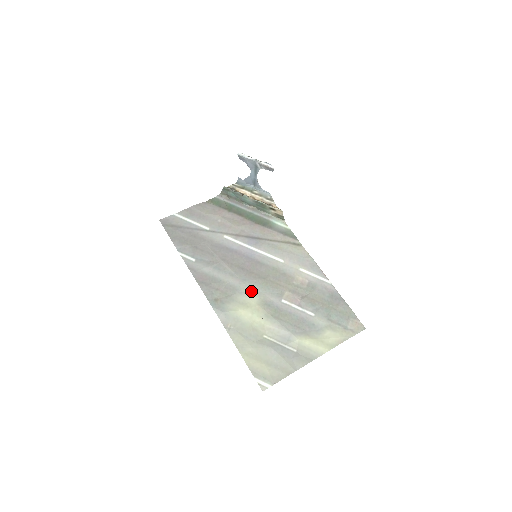
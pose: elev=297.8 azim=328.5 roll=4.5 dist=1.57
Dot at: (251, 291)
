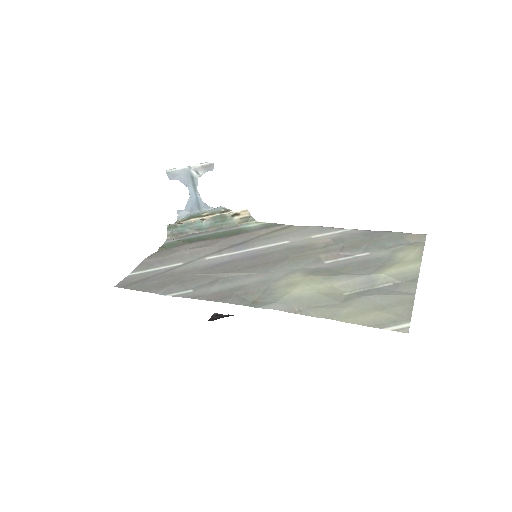
Dot at: (285, 274)
